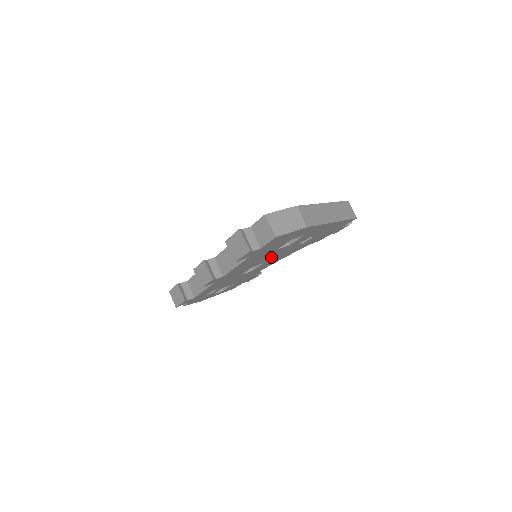
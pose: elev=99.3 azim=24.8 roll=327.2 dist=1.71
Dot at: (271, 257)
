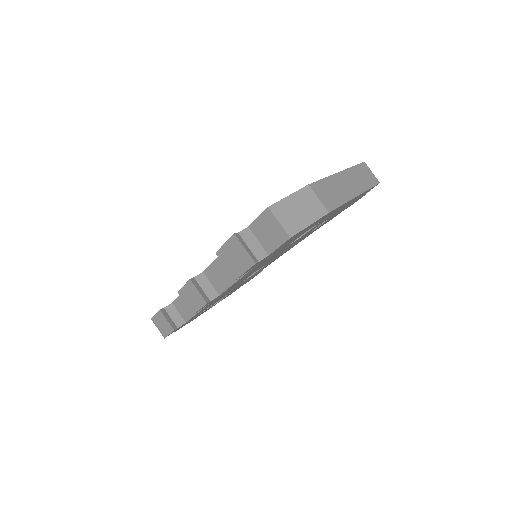
Dot at: (277, 255)
